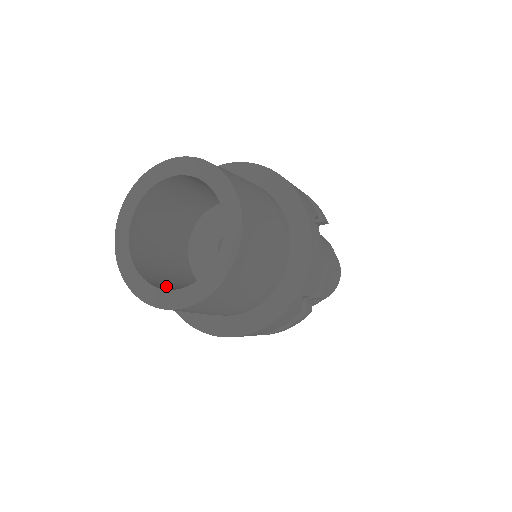
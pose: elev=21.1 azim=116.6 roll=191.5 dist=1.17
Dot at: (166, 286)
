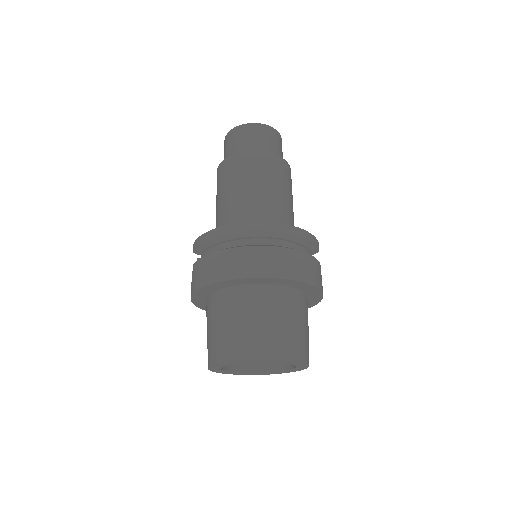
Dot at: occluded
